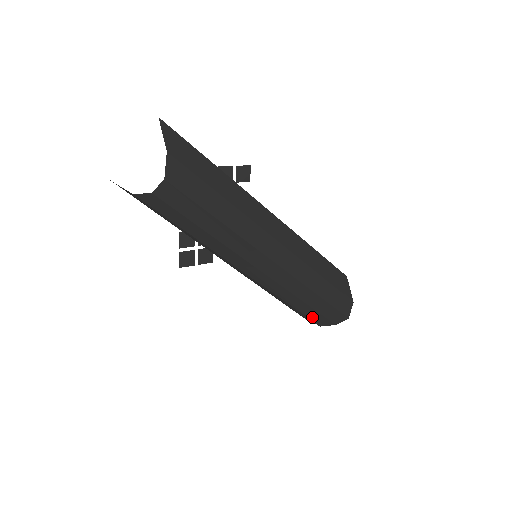
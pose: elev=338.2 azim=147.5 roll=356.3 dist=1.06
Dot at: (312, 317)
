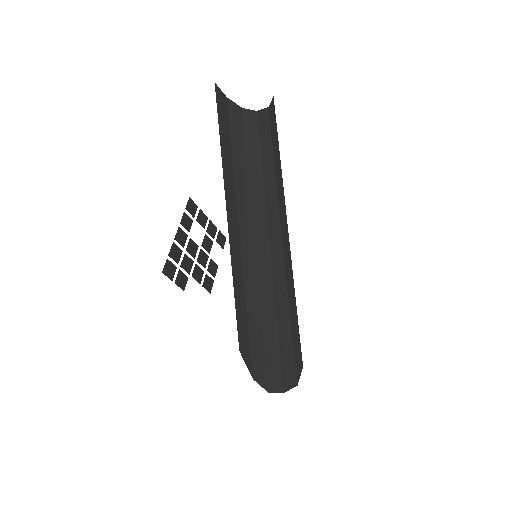
Dot at: (270, 366)
